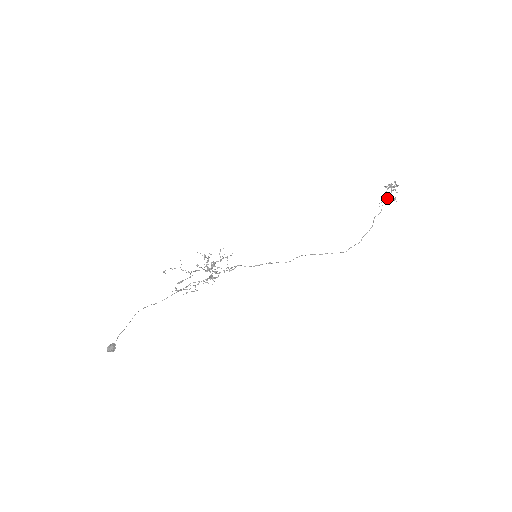
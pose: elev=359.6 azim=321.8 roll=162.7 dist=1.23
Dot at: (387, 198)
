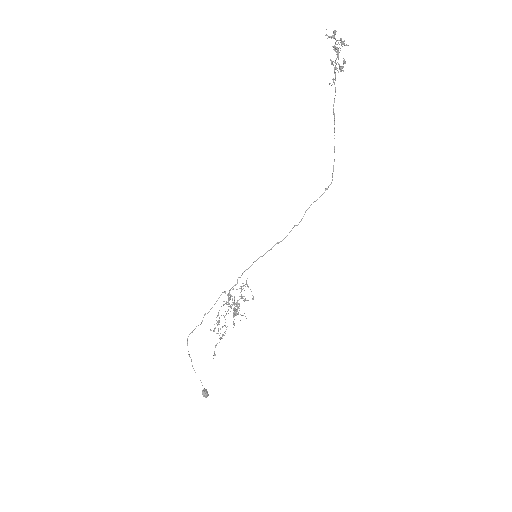
Dot at: (337, 70)
